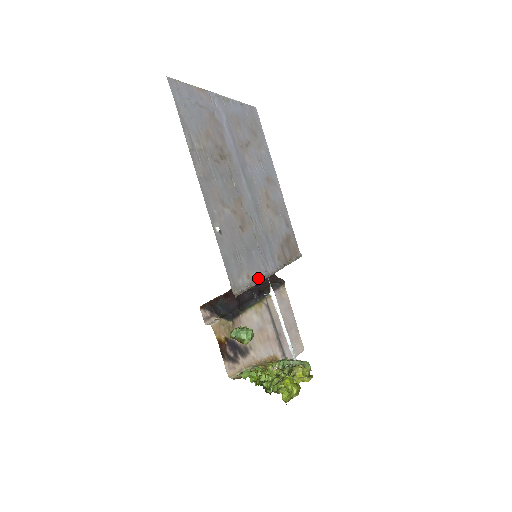
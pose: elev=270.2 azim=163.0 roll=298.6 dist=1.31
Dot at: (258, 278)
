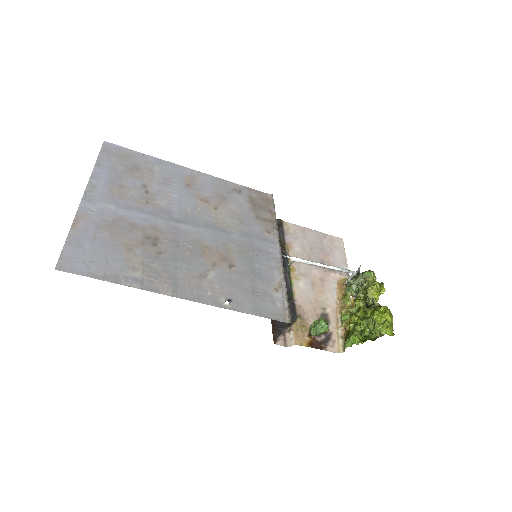
Dot at: (280, 277)
